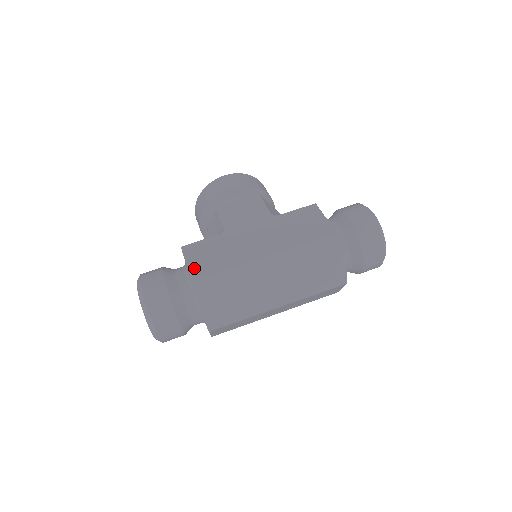
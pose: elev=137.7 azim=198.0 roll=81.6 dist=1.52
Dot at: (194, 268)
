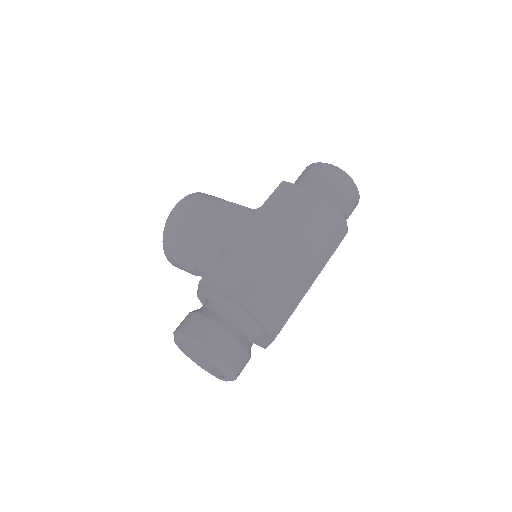
Dot at: (231, 290)
